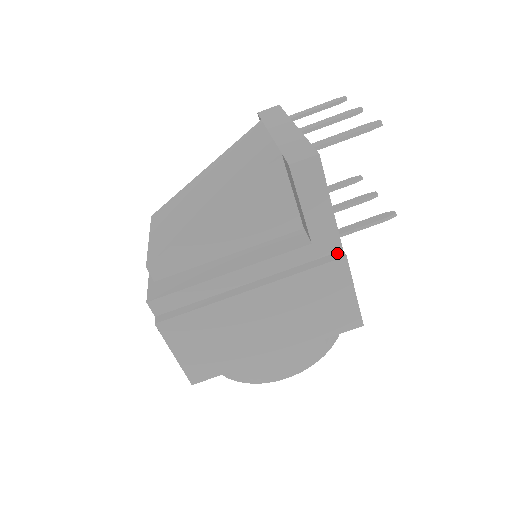
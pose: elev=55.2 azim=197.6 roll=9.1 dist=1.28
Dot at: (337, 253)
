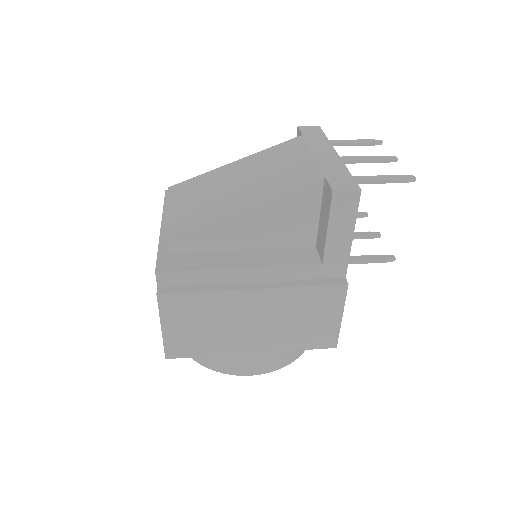
Dot at: (340, 279)
